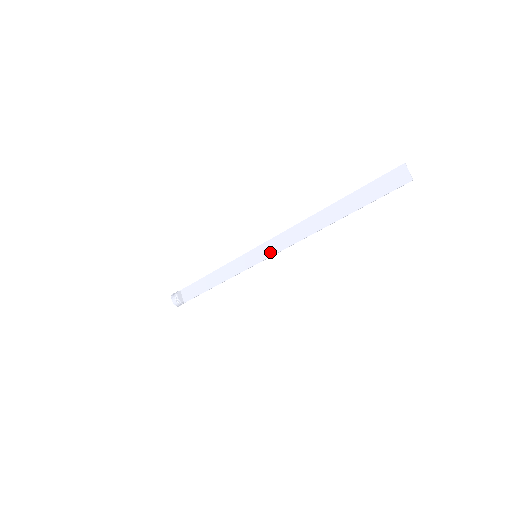
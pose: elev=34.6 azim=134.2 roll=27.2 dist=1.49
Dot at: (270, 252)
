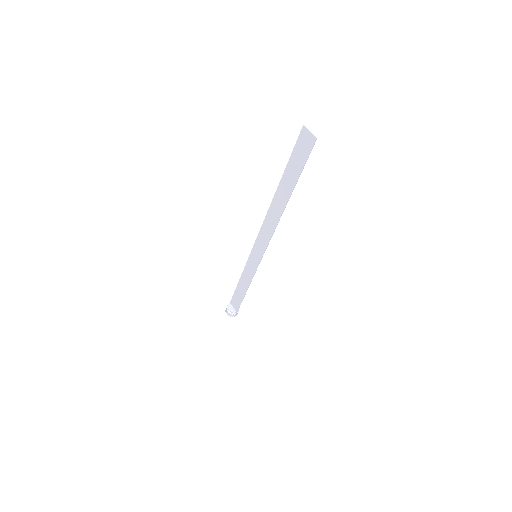
Dot at: (262, 249)
